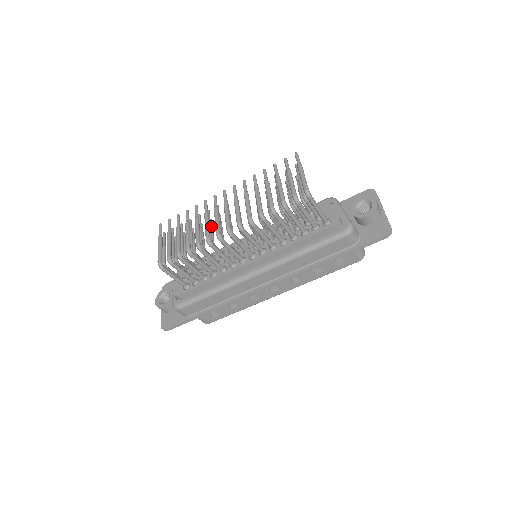
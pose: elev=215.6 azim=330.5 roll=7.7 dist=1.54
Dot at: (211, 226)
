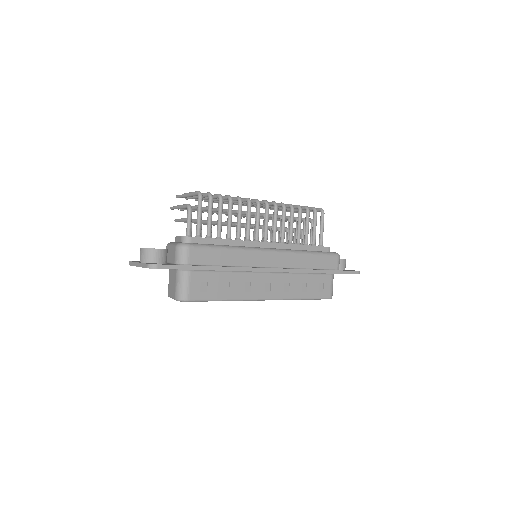
Dot at: occluded
